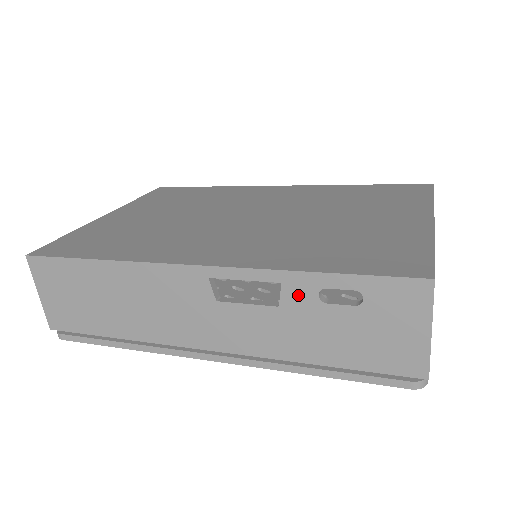
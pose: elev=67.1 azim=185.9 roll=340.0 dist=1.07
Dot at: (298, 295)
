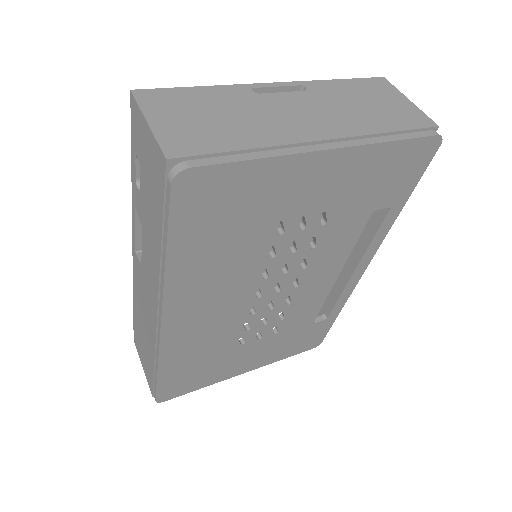
Dot at: (138, 204)
